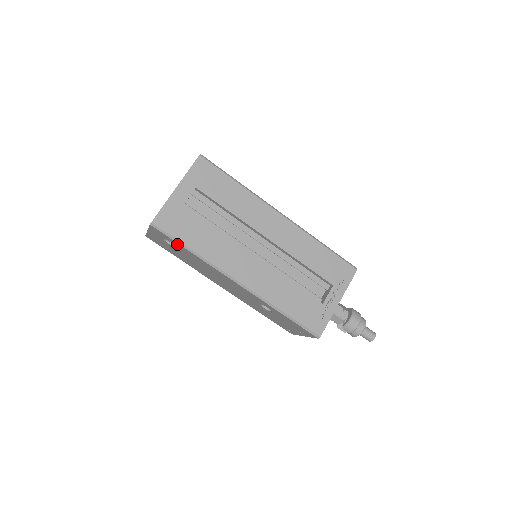
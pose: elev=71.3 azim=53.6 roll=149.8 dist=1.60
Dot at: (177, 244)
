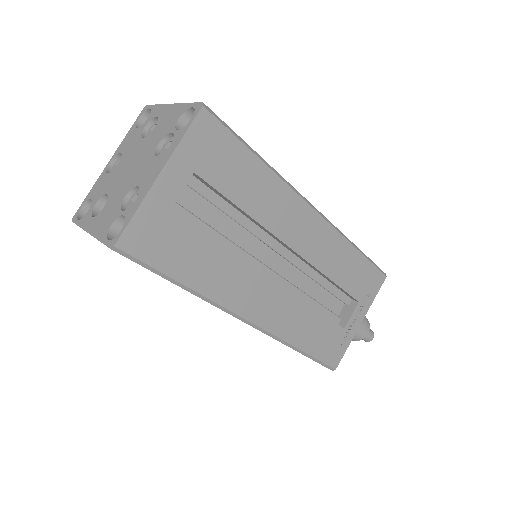
Dot at: occluded
